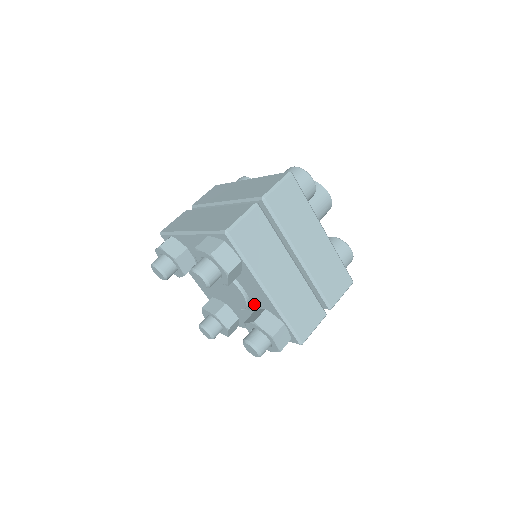
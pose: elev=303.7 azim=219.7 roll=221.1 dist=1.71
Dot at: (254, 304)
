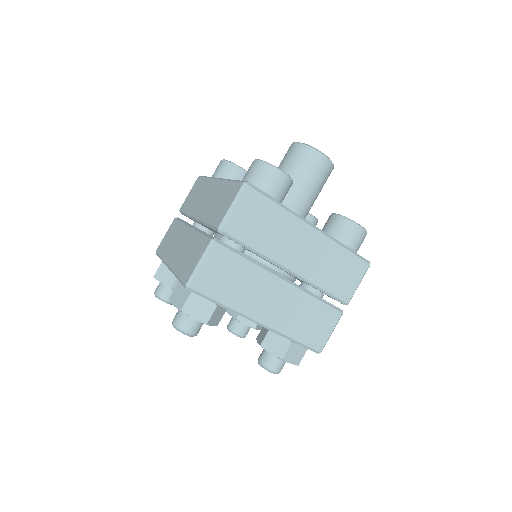
Dot at: occluded
